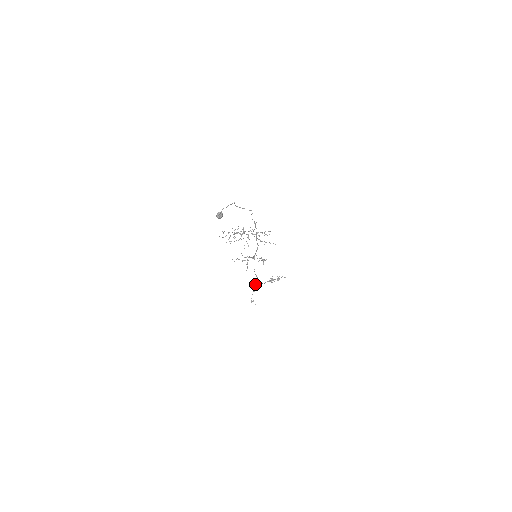
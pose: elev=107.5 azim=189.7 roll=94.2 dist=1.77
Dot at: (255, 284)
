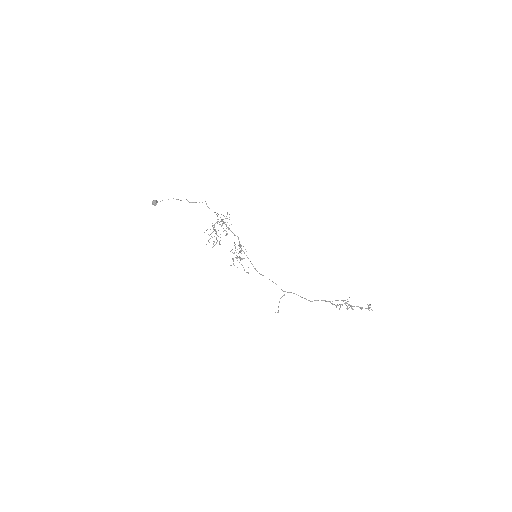
Dot at: occluded
